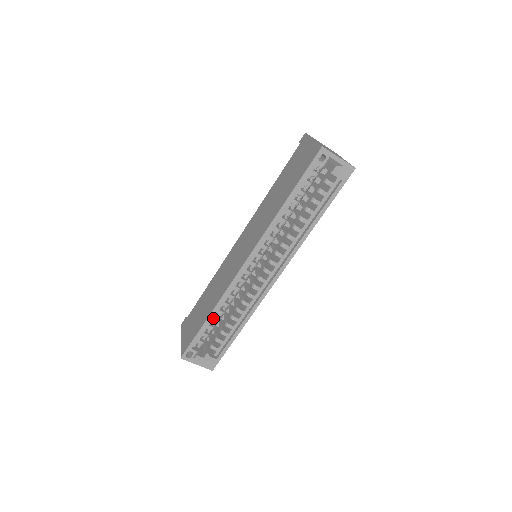
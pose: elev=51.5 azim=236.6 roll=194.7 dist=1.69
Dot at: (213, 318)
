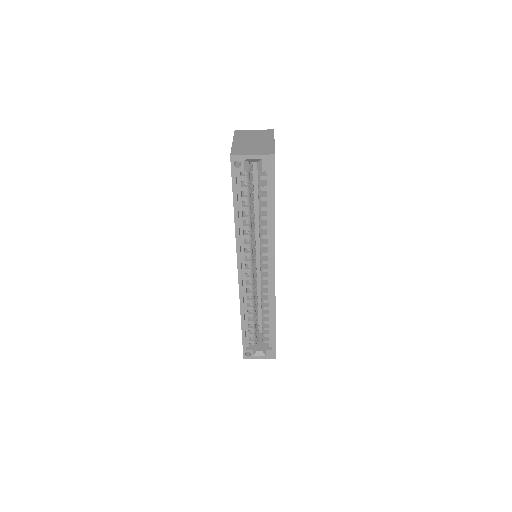
Dot at: (247, 322)
